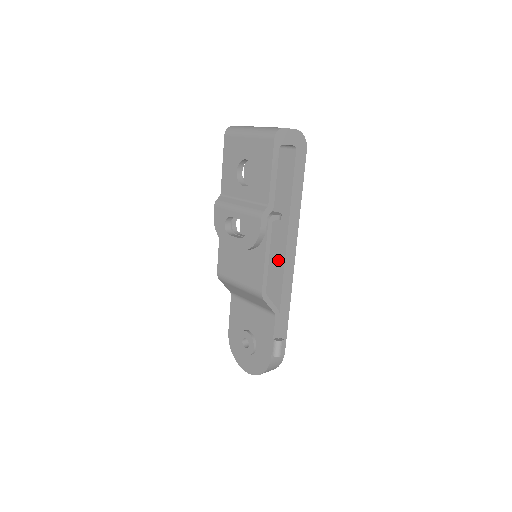
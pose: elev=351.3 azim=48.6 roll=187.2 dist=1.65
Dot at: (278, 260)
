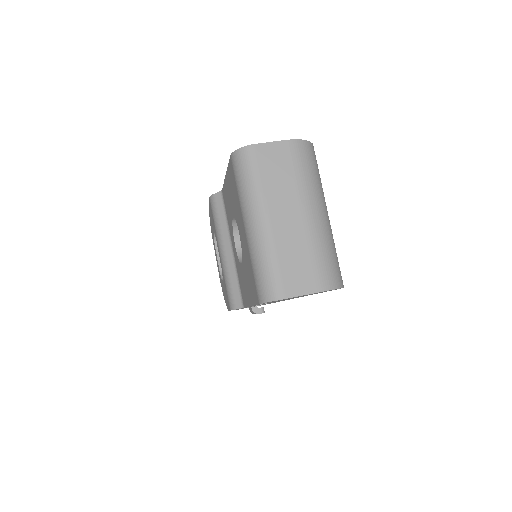
Dot at: occluded
